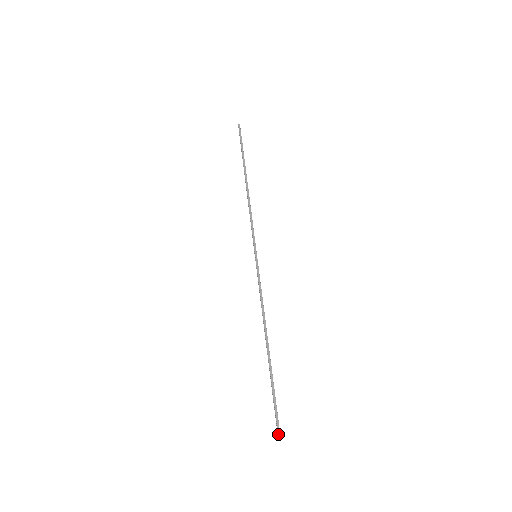
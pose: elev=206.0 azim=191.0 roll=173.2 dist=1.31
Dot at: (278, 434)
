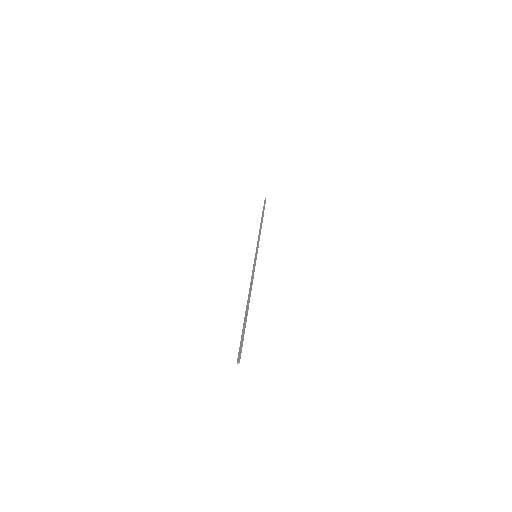
Dot at: (237, 360)
